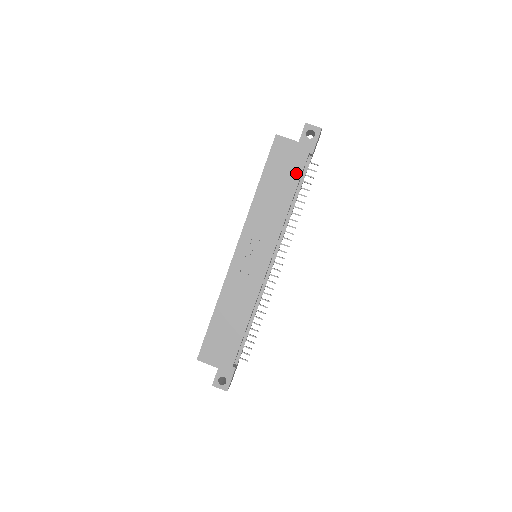
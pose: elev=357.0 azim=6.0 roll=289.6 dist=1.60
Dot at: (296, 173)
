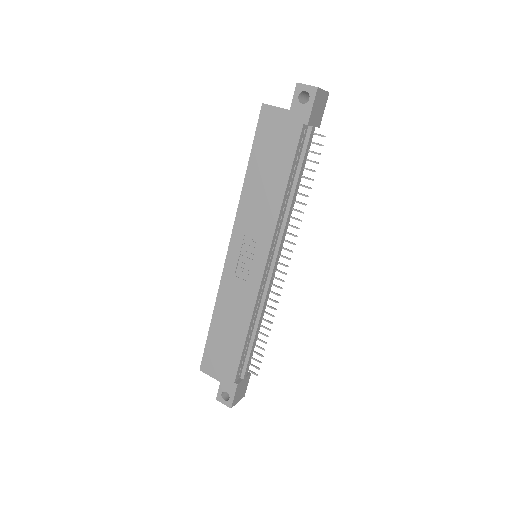
Dot at: (289, 152)
